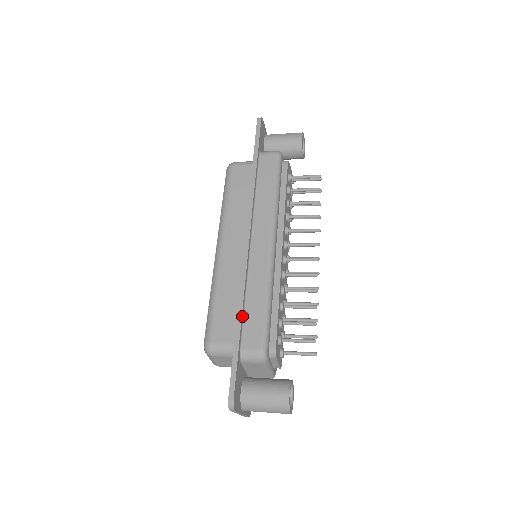
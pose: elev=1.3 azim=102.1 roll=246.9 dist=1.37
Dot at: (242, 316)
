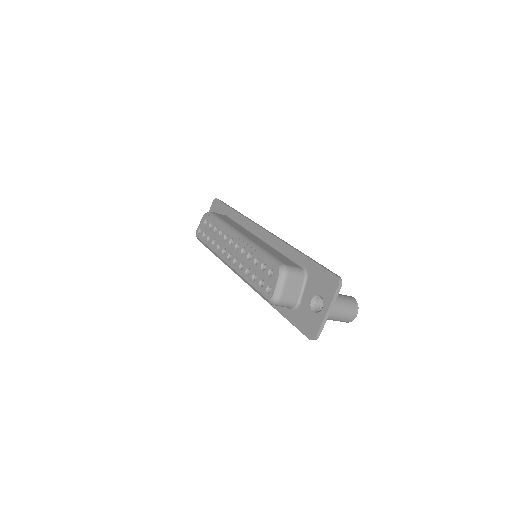
Dot at: occluded
